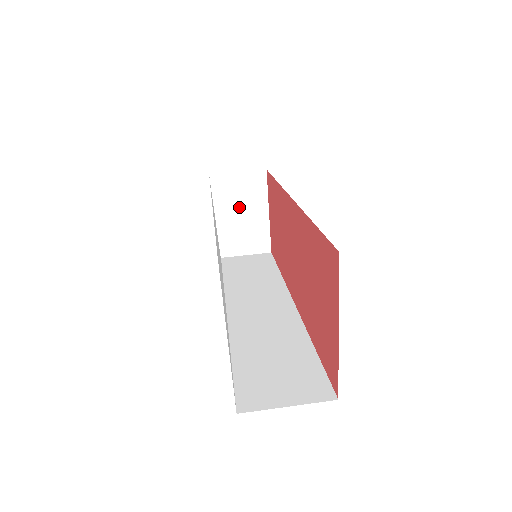
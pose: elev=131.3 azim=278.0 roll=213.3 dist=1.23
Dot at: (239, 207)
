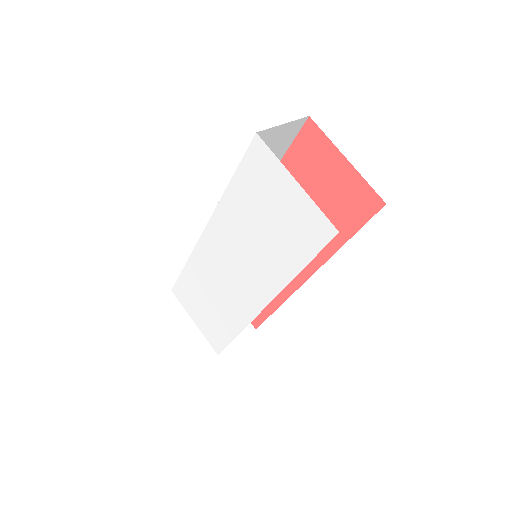
Dot at: occluded
